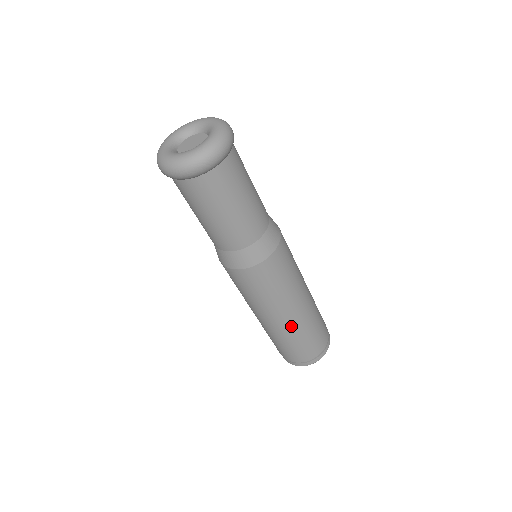
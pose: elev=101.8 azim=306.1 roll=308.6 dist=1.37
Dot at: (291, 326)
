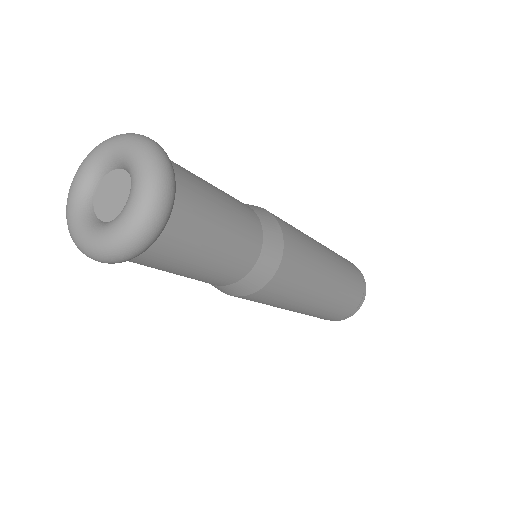
Dot at: (327, 300)
